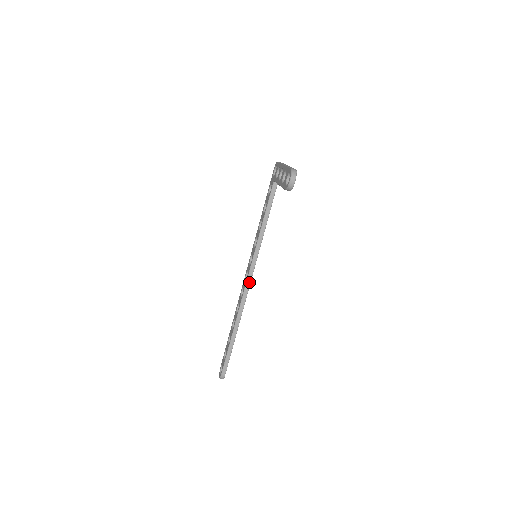
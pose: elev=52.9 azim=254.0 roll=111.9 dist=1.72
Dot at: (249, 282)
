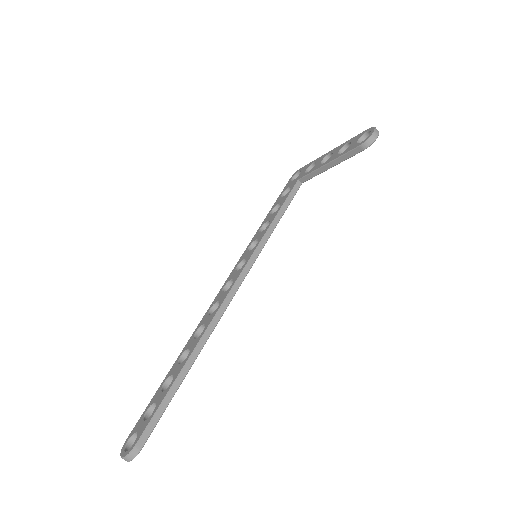
Dot at: (235, 290)
